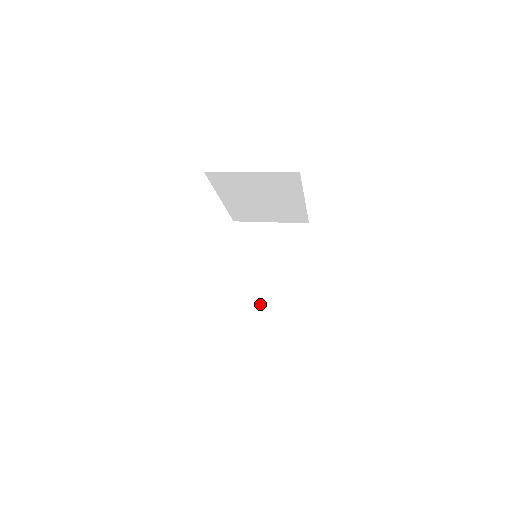
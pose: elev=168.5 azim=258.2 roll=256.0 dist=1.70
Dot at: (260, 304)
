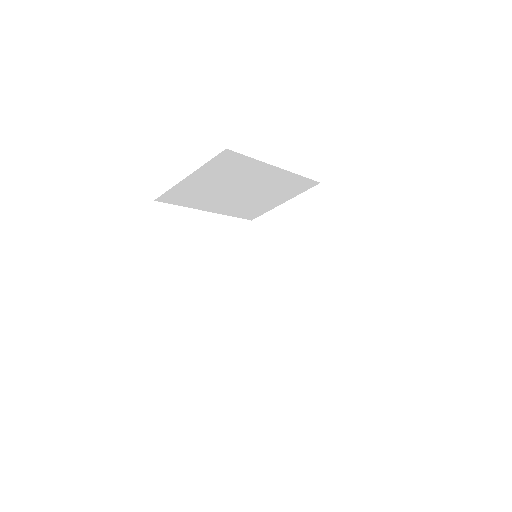
Dot at: occluded
